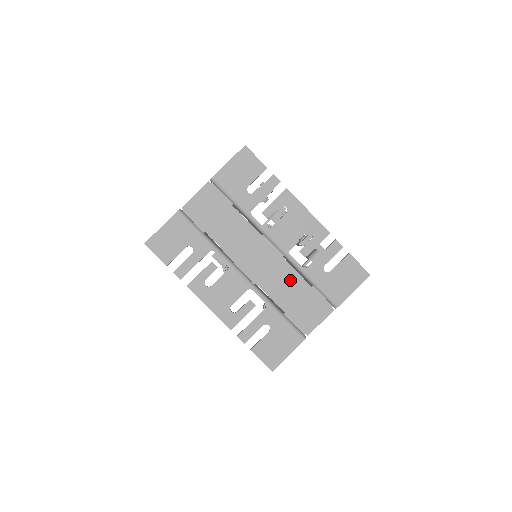
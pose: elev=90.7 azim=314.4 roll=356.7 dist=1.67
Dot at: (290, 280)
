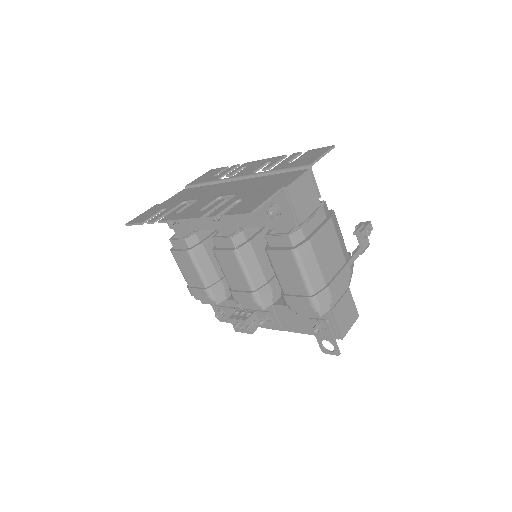
Dot at: (258, 181)
